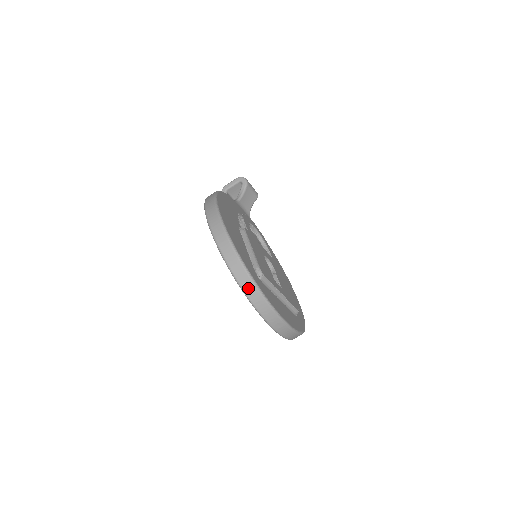
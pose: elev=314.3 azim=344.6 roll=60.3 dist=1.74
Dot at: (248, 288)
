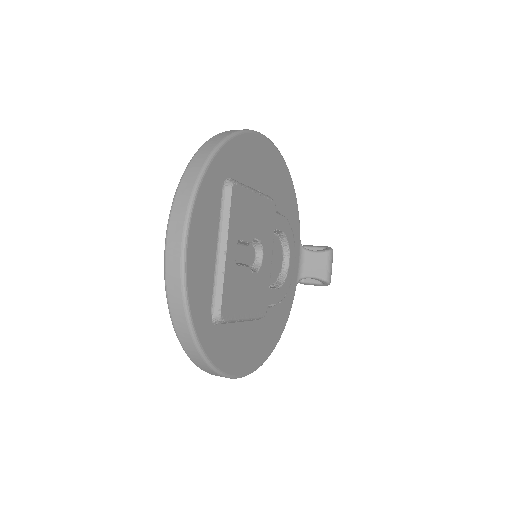
Dot at: (201, 154)
